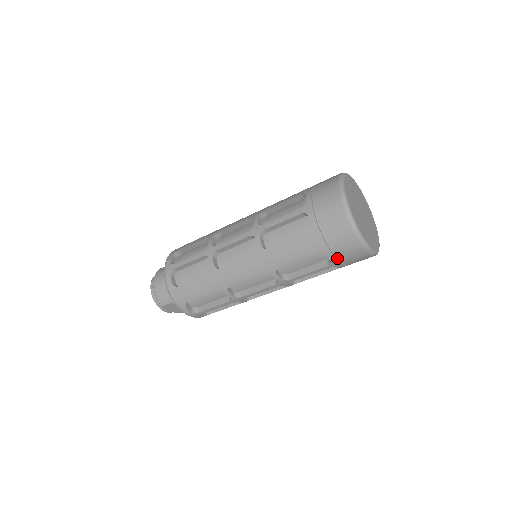
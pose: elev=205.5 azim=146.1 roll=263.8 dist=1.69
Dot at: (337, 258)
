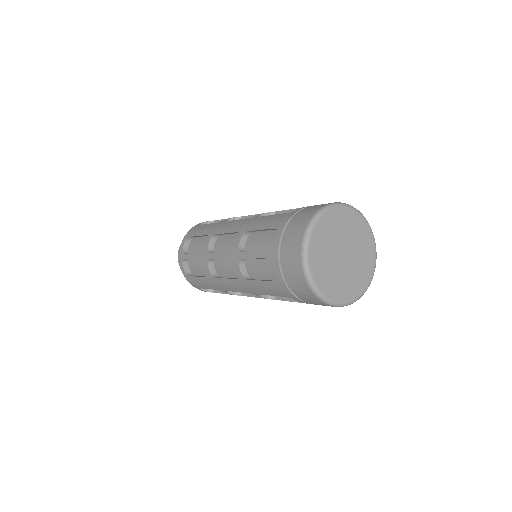
Dot at: occluded
